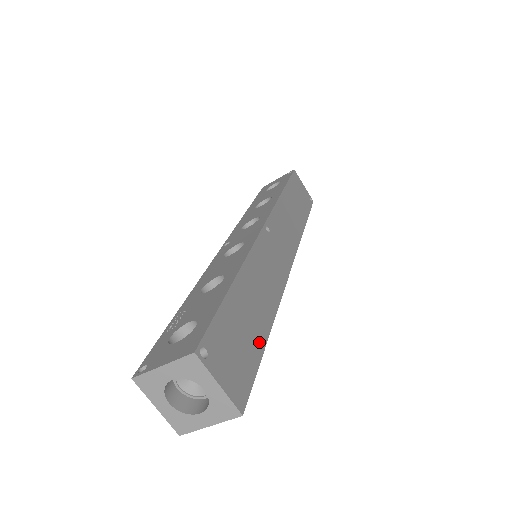
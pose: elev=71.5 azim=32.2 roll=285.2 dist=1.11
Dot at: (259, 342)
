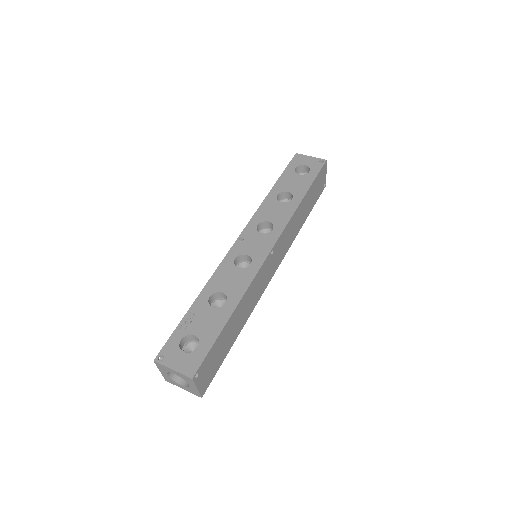
Dot at: (228, 349)
